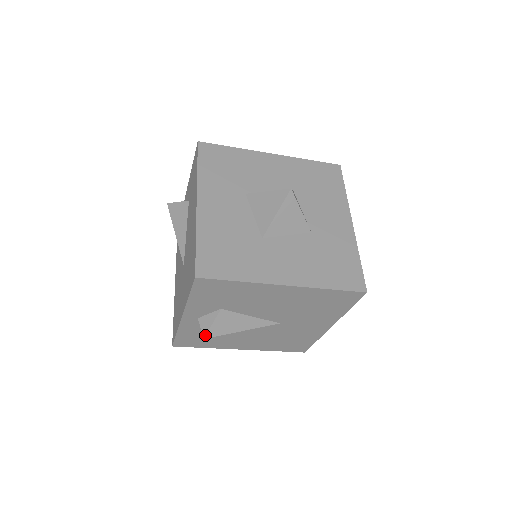
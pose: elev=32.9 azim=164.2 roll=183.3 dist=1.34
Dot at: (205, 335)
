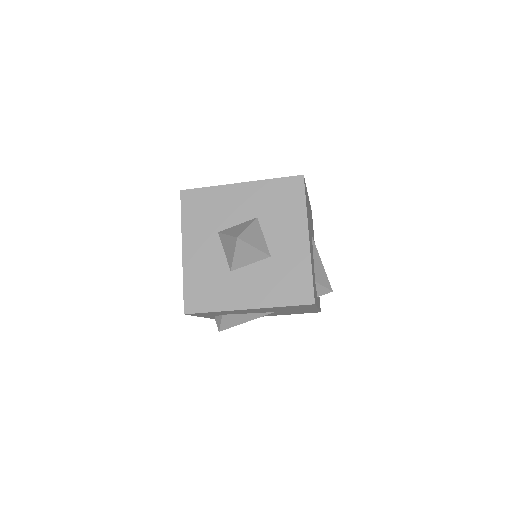
Dot at: (219, 330)
